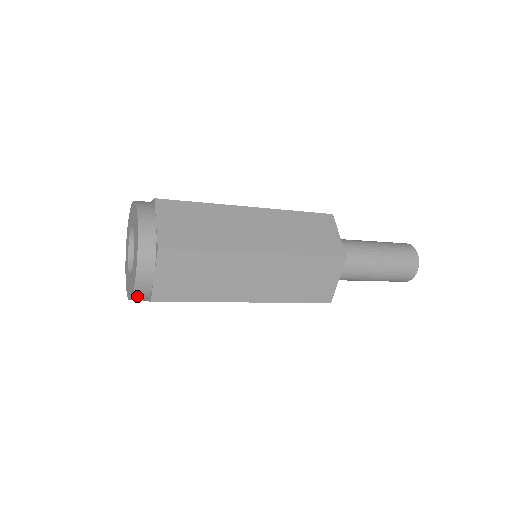
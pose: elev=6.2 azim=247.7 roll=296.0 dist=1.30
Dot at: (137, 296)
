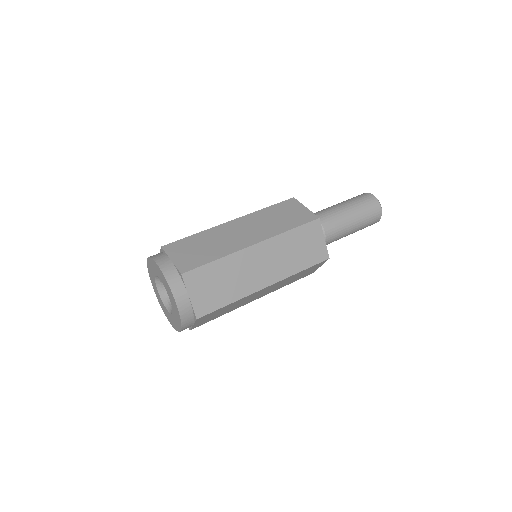
Dot at: occluded
